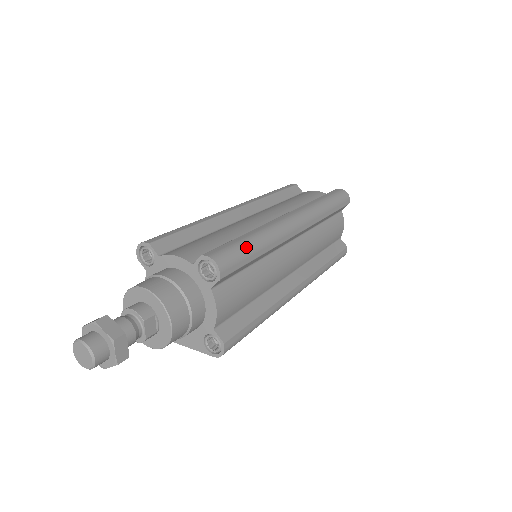
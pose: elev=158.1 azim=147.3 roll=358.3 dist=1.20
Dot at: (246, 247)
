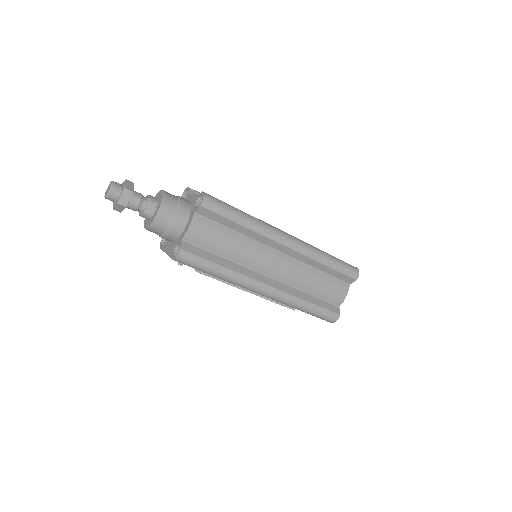
Dot at: (233, 209)
